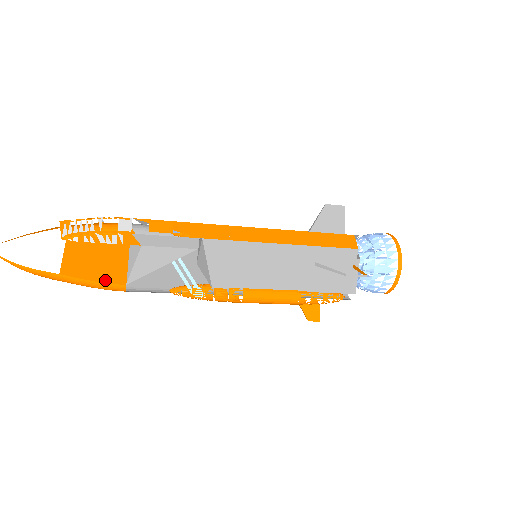
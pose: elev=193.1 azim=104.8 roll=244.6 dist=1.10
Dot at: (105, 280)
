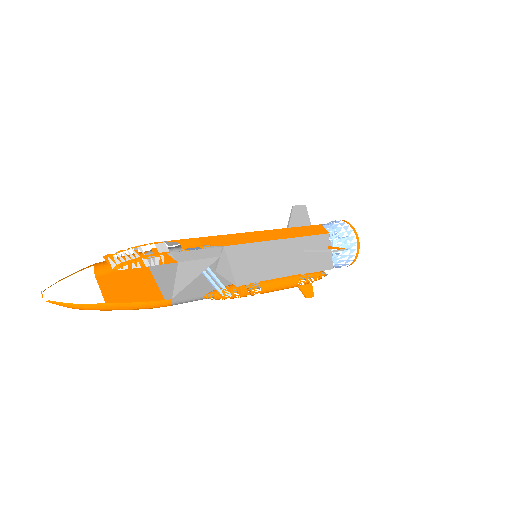
Dot at: occluded
